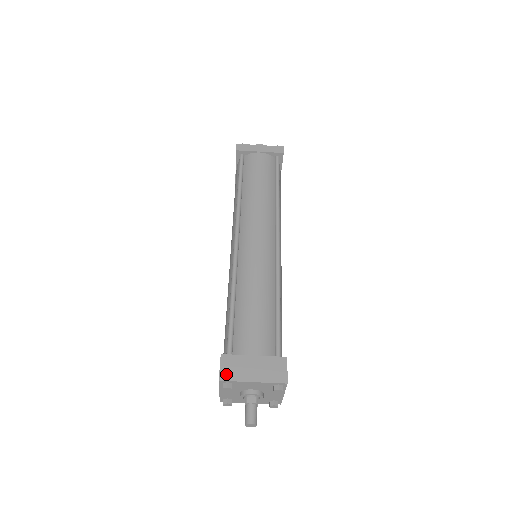
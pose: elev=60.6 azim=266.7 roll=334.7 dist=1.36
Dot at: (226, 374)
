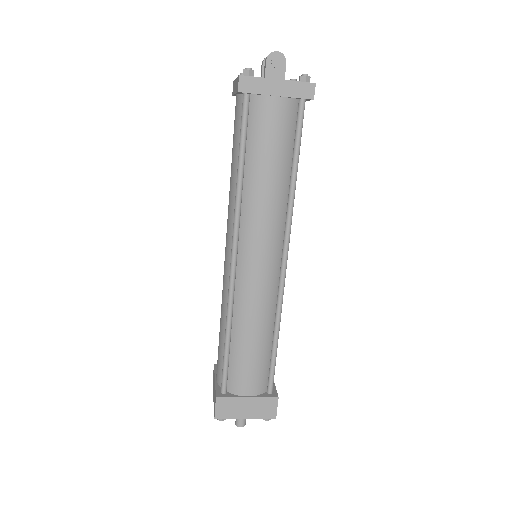
Dot at: (221, 414)
